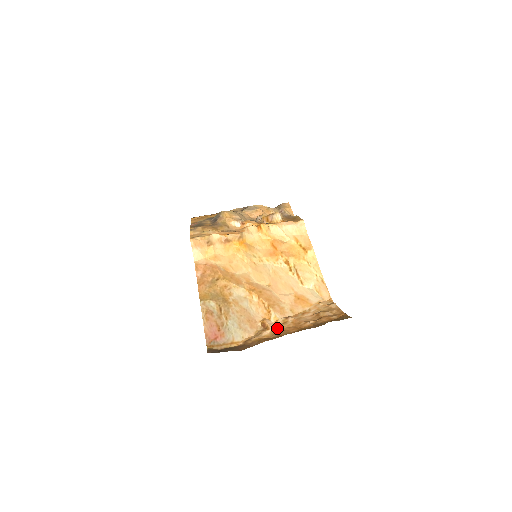
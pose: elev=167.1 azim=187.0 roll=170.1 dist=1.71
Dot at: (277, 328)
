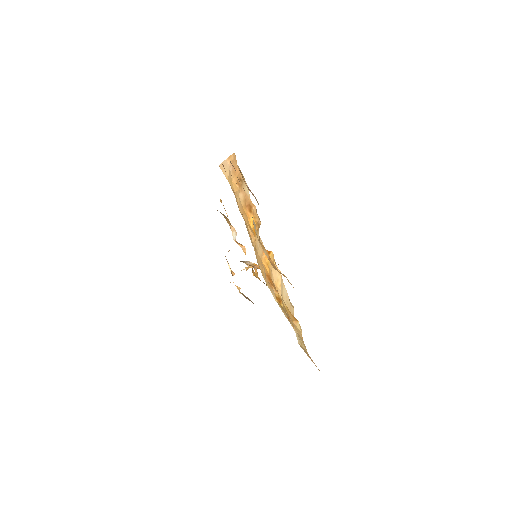
Dot at: occluded
